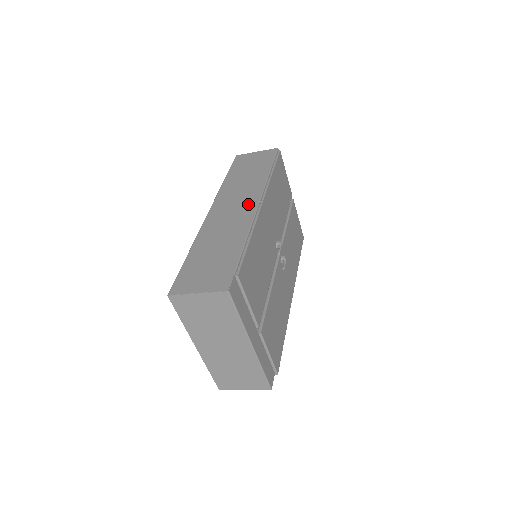
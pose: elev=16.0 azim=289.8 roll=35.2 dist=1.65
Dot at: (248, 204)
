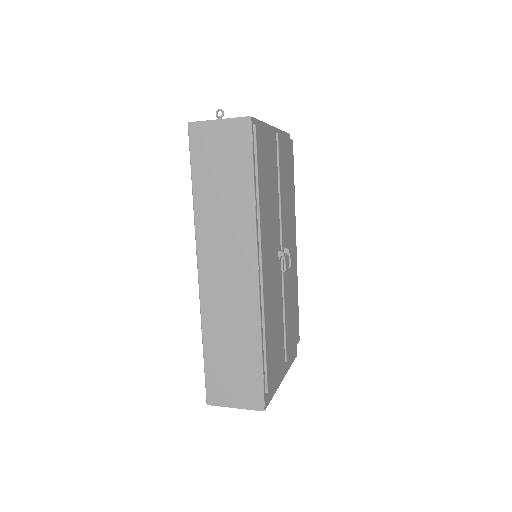
Dot at: (245, 268)
